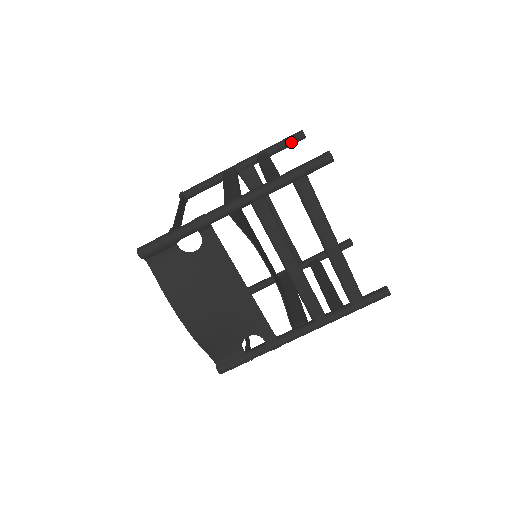
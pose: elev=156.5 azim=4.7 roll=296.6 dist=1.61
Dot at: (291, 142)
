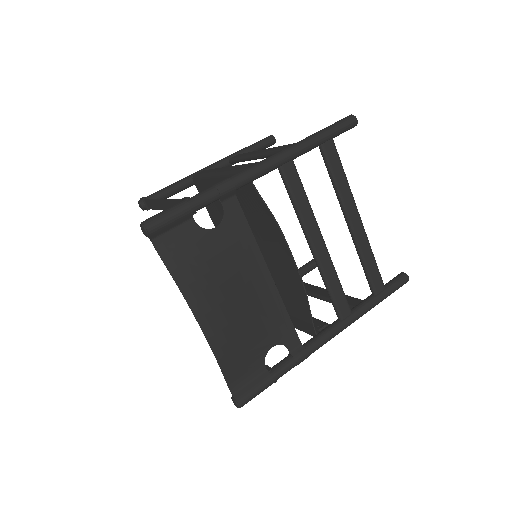
Dot at: (263, 145)
